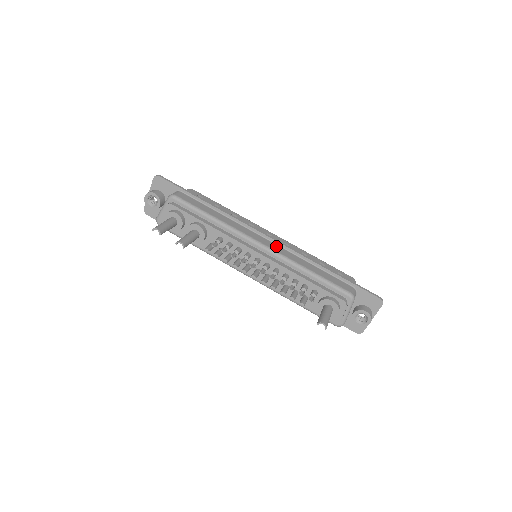
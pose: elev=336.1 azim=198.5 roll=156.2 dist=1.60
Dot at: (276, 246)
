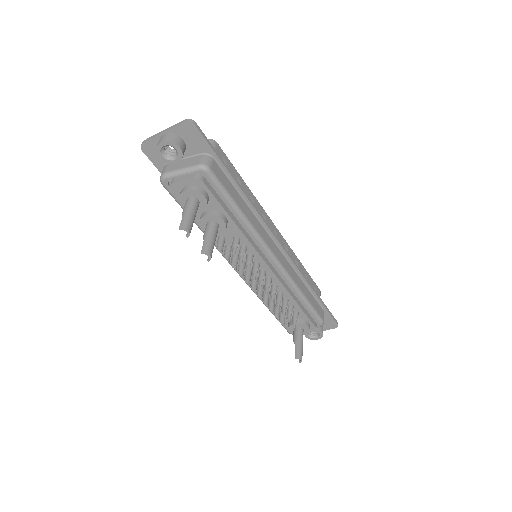
Dot at: (284, 259)
